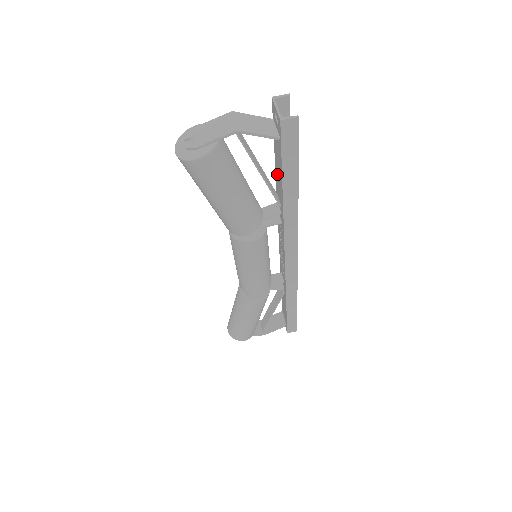
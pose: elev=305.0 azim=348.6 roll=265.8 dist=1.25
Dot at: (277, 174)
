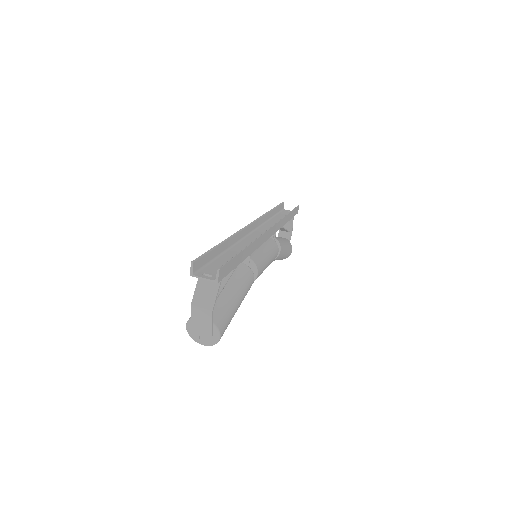
Dot at: (226, 257)
